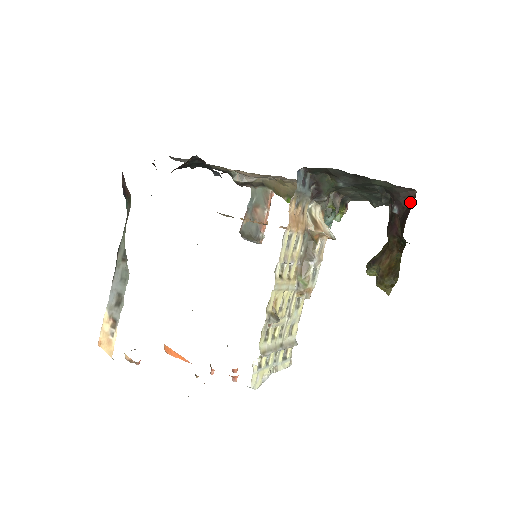
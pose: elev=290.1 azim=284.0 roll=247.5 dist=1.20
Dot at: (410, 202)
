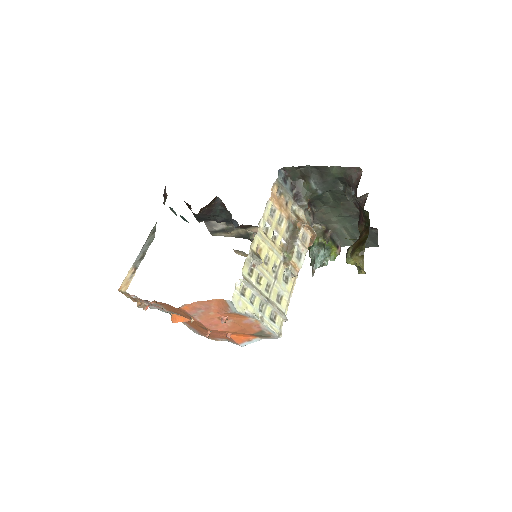
Dot at: occluded
